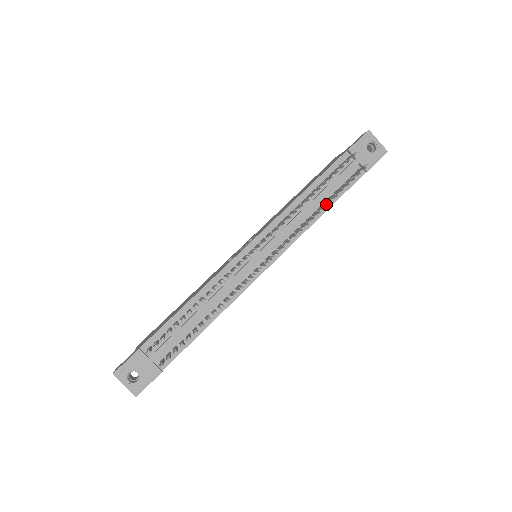
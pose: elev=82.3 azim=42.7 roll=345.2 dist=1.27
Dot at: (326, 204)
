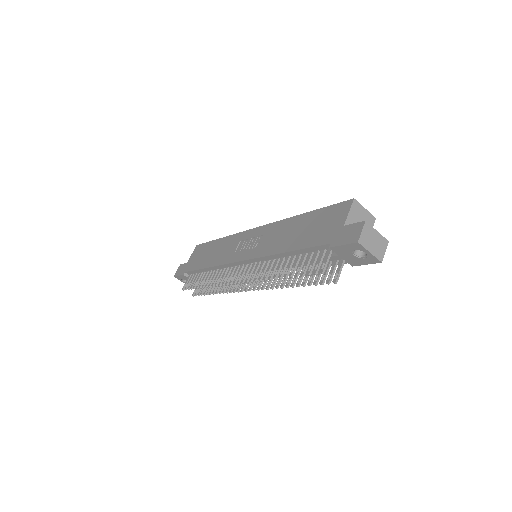
Dot at: (290, 286)
